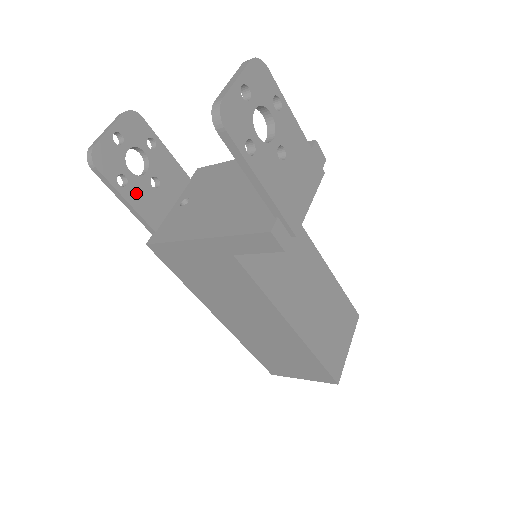
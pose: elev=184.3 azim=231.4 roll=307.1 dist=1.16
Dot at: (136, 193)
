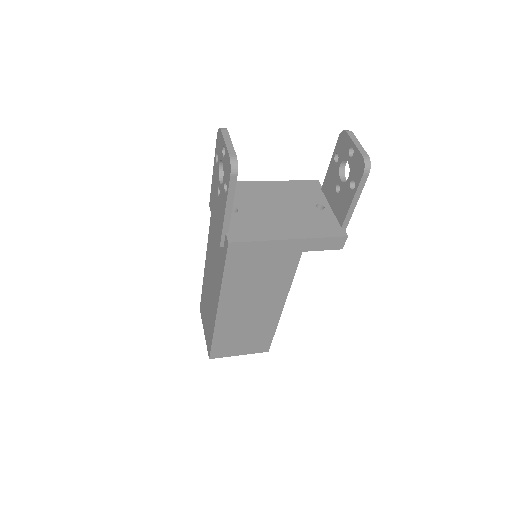
Dot at: occluded
